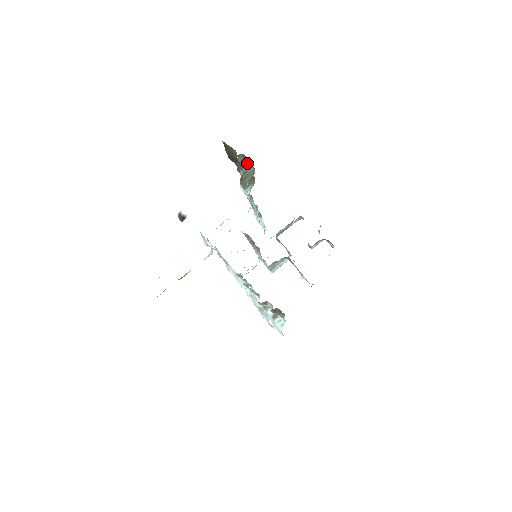
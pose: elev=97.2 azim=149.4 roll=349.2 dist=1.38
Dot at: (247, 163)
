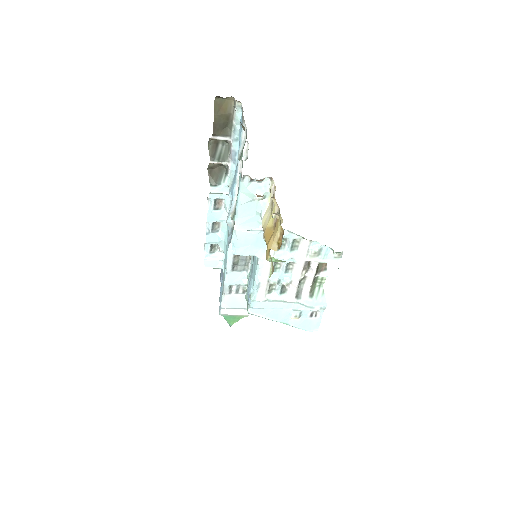
Dot at: (217, 146)
